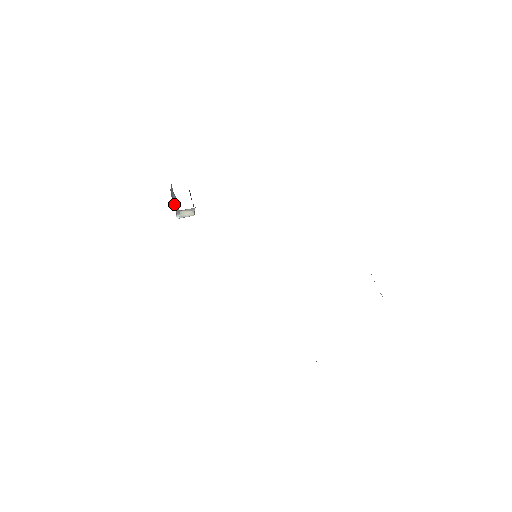
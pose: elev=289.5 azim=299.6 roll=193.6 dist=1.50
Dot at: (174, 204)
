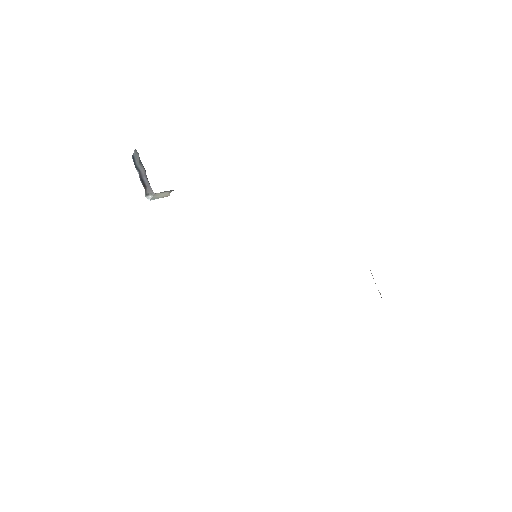
Dot at: (141, 179)
